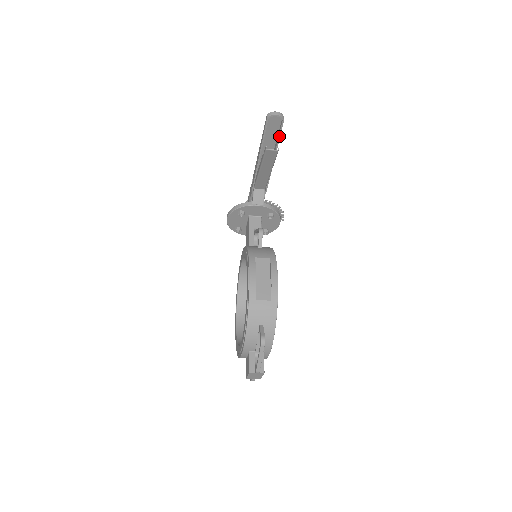
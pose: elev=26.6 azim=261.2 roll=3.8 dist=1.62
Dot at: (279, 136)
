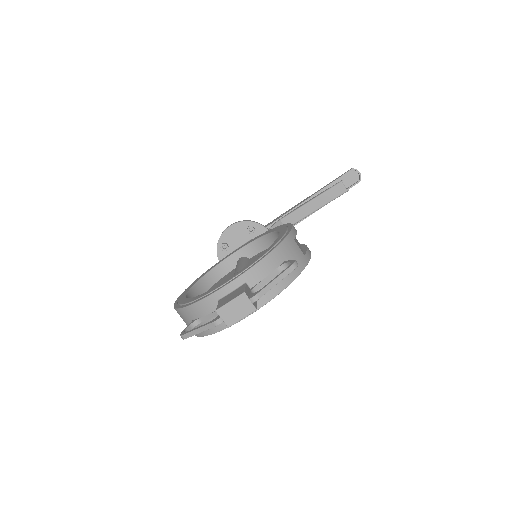
Dot at: occluded
